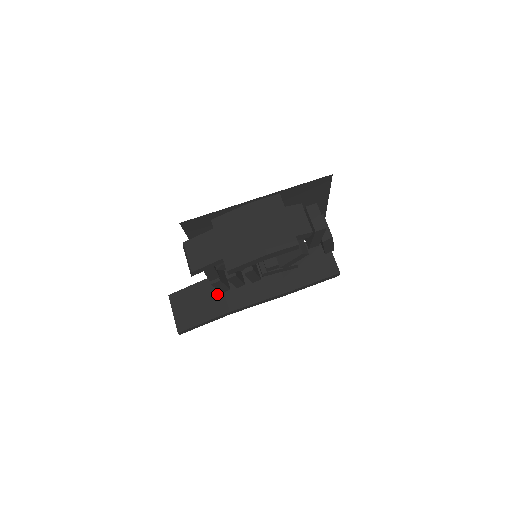
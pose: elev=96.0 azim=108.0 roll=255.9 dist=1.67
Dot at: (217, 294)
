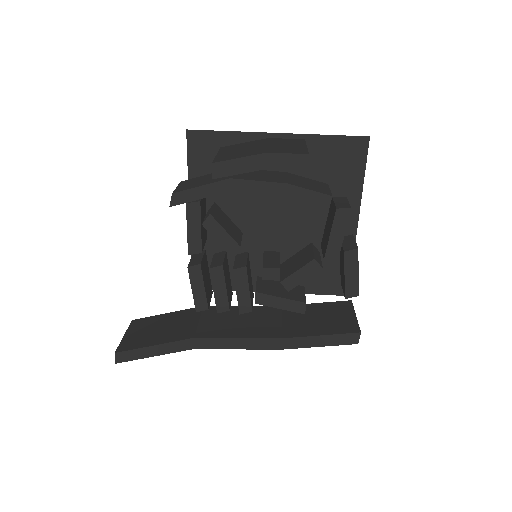
Dot at: (190, 321)
